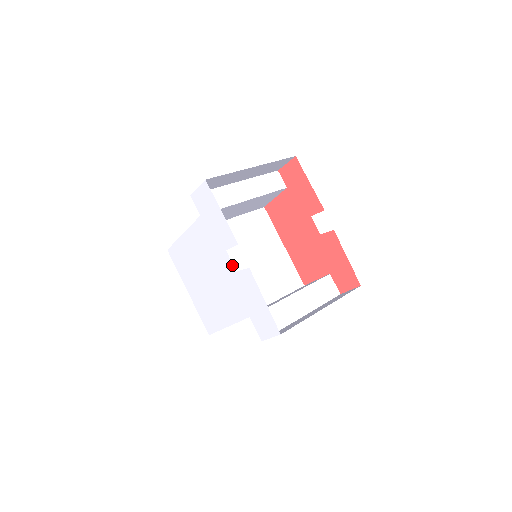
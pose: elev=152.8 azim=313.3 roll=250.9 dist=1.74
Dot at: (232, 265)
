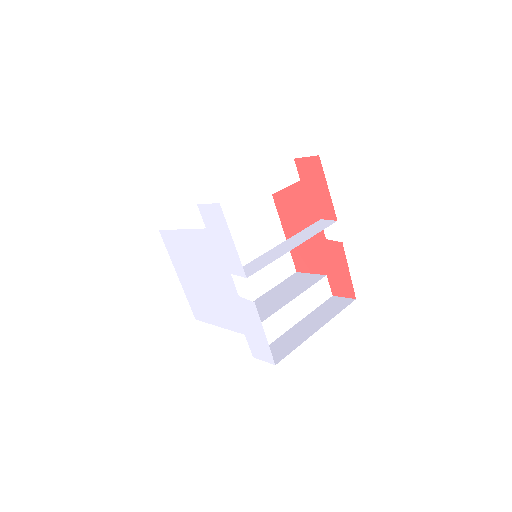
Dot at: (235, 289)
